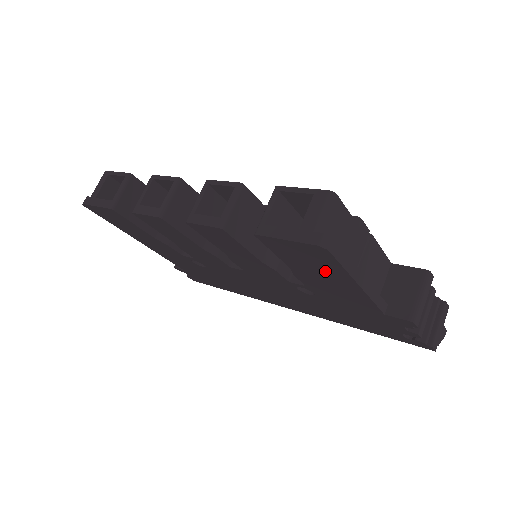
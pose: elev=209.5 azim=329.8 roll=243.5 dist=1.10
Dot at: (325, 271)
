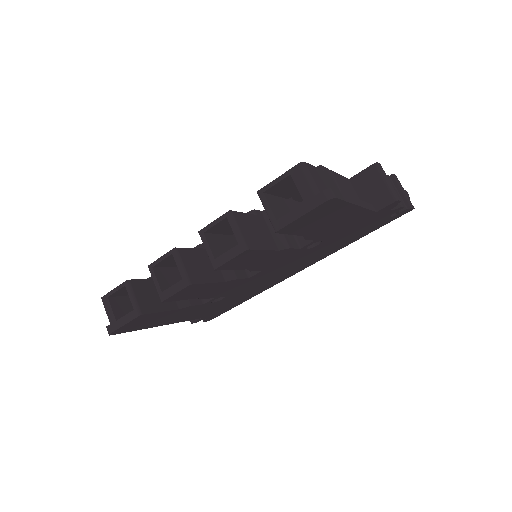
Dot at: (331, 216)
